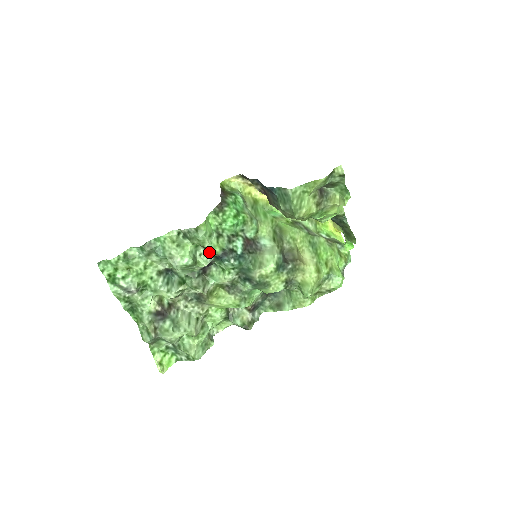
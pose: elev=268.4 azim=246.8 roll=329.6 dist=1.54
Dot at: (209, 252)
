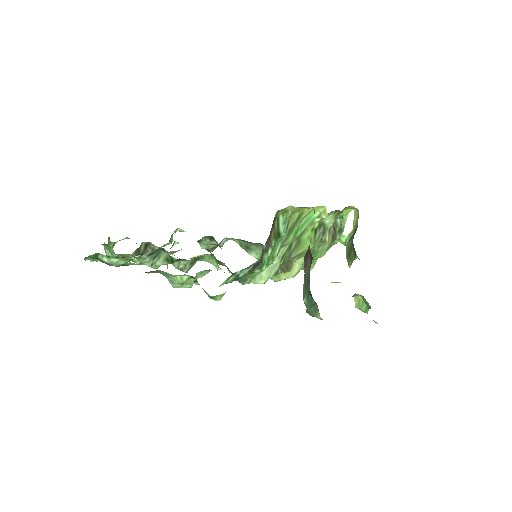
Dot at: occluded
